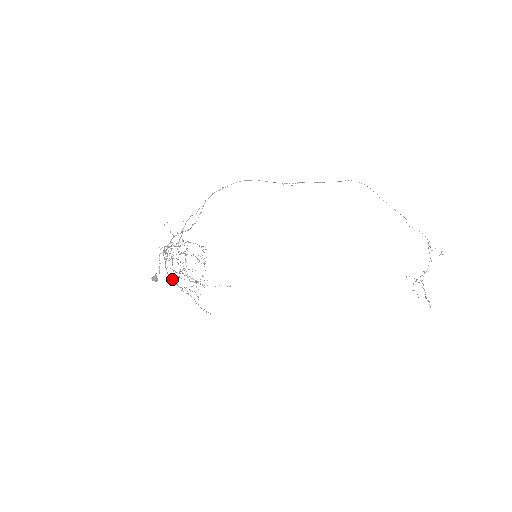
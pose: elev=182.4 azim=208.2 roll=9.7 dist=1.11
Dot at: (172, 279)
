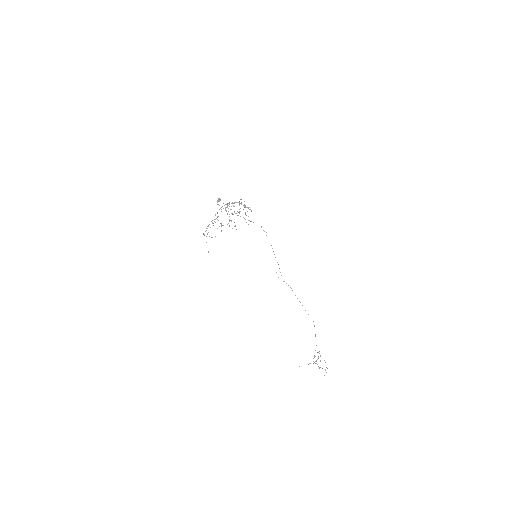
Dot at: occluded
